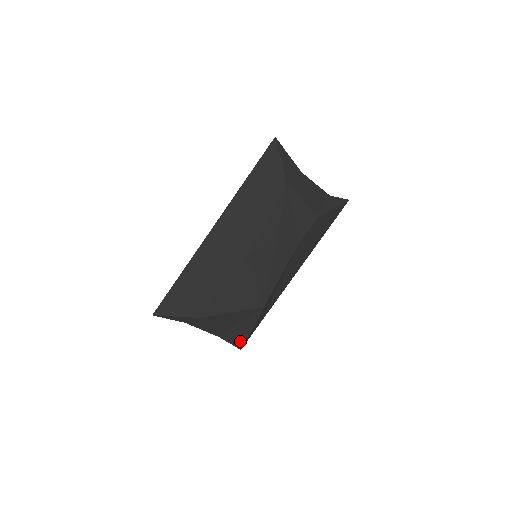
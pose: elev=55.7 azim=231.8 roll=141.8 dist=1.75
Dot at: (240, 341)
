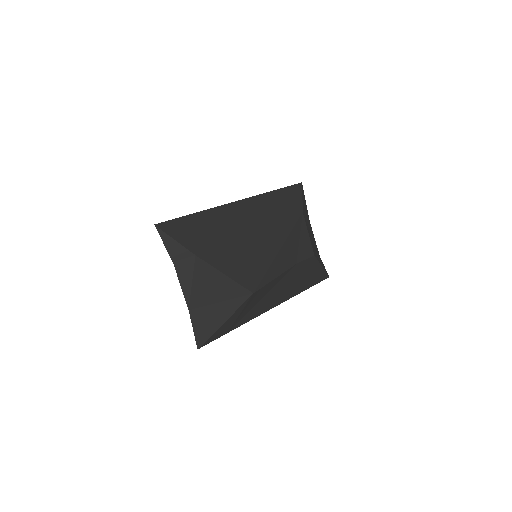
Dot at: (205, 333)
